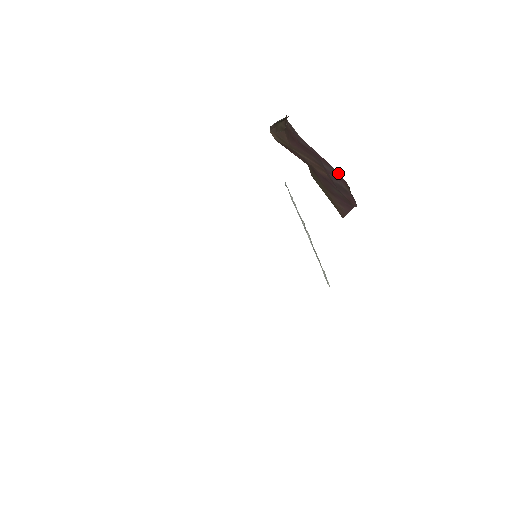
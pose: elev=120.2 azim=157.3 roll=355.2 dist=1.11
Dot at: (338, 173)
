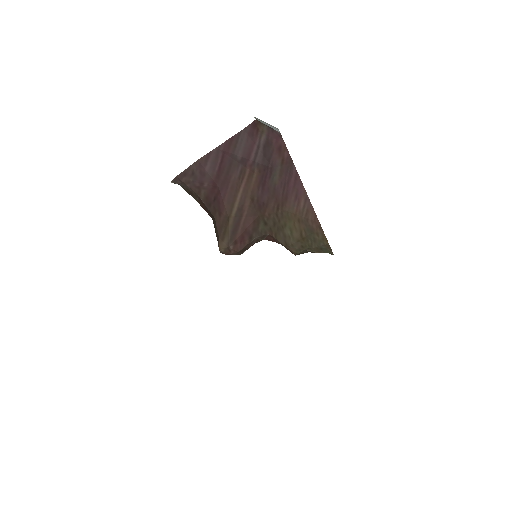
Dot at: (244, 132)
